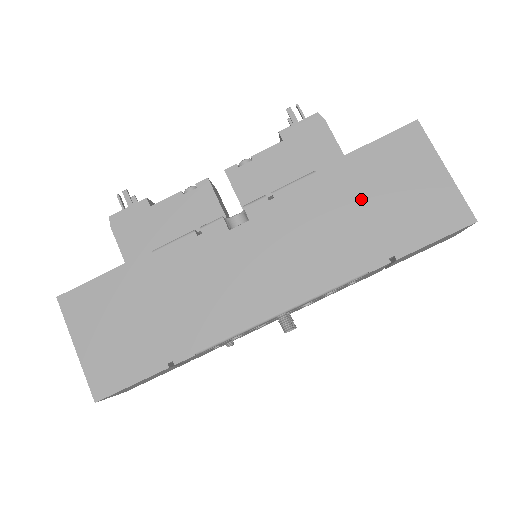
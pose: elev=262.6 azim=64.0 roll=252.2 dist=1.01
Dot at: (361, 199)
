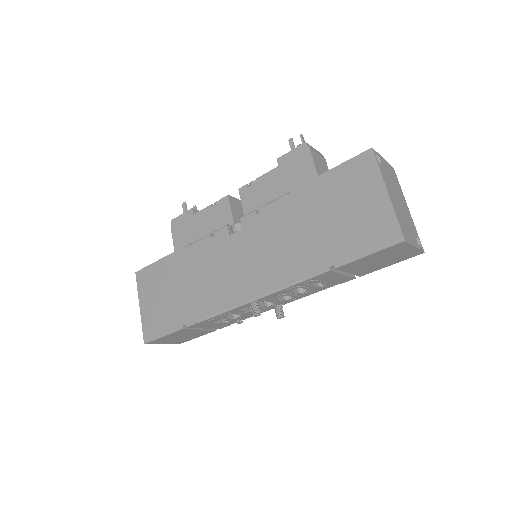
Dot at: (317, 216)
